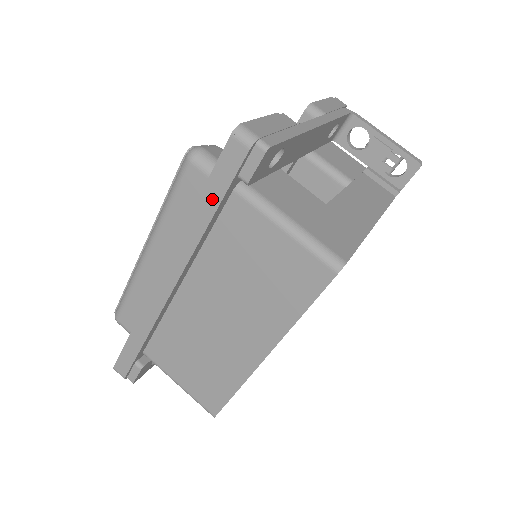
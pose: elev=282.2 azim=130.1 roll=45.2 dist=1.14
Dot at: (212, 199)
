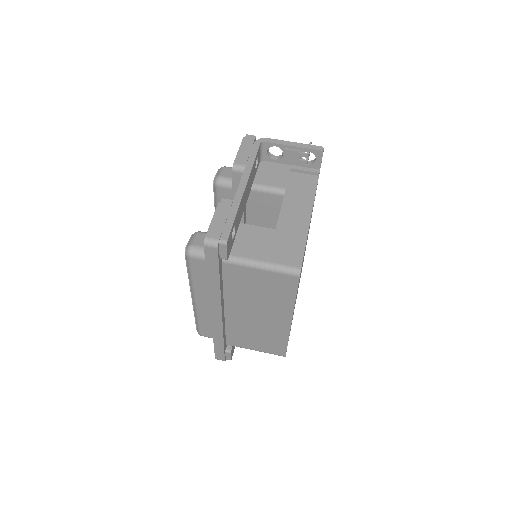
Dot at: (214, 273)
